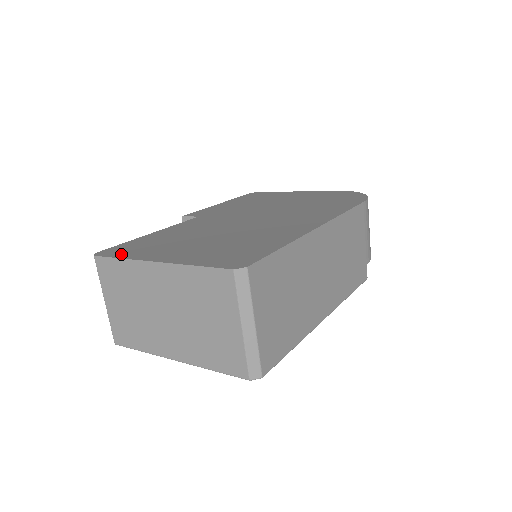
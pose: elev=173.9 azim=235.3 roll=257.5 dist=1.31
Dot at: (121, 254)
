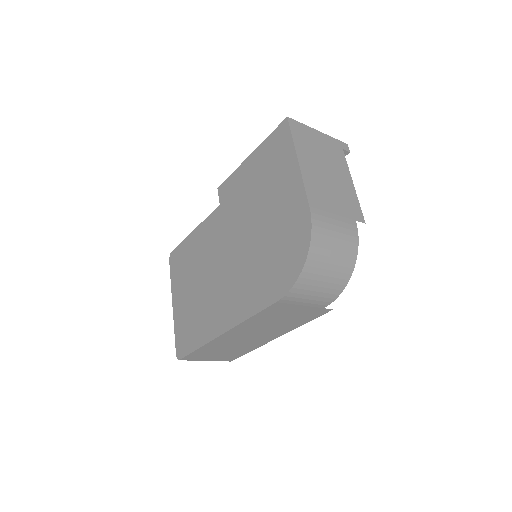
Dot at: (173, 271)
